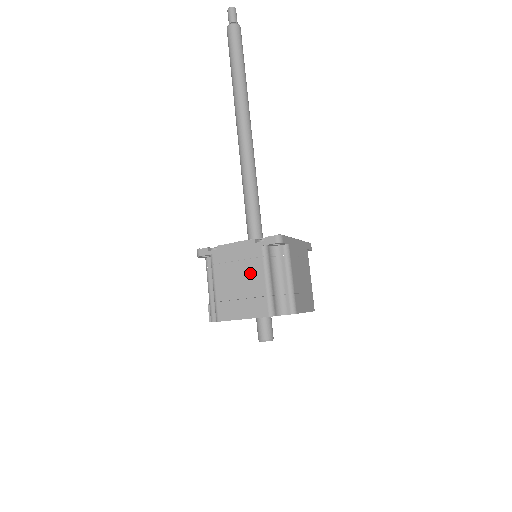
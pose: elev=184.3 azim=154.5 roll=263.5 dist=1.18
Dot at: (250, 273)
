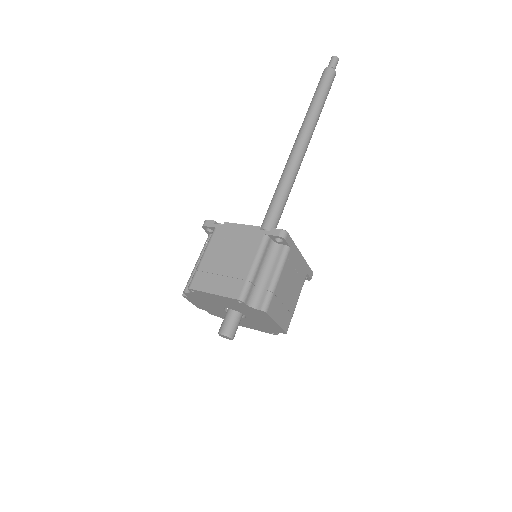
Dot at: (241, 255)
